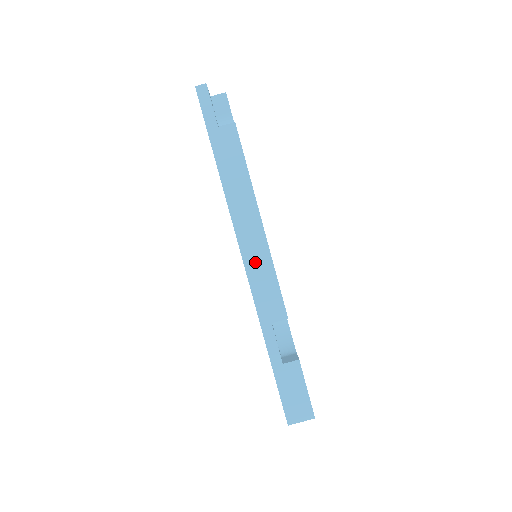
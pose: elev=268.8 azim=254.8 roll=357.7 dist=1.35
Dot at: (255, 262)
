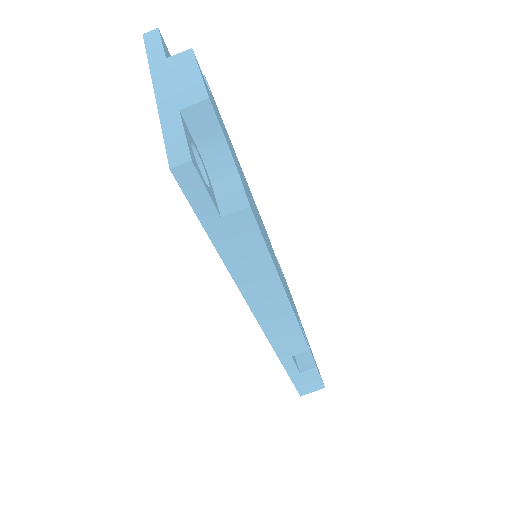
Dot at: (276, 326)
